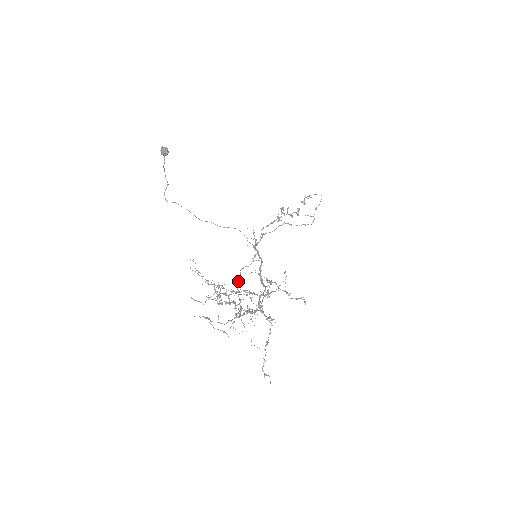
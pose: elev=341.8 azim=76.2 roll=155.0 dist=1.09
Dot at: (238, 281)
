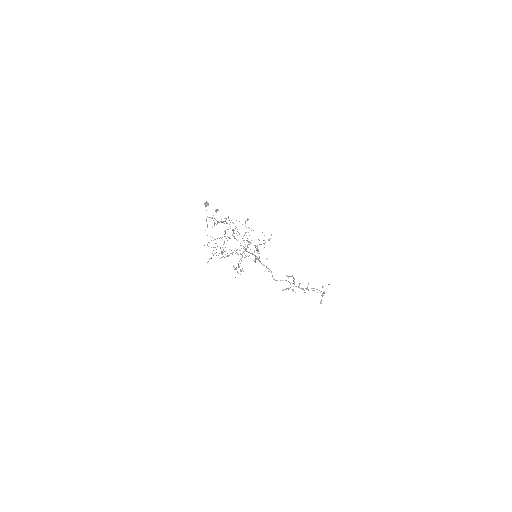
Dot at: (240, 259)
